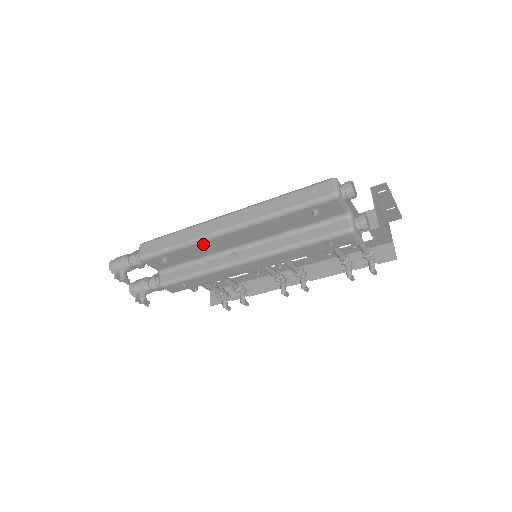
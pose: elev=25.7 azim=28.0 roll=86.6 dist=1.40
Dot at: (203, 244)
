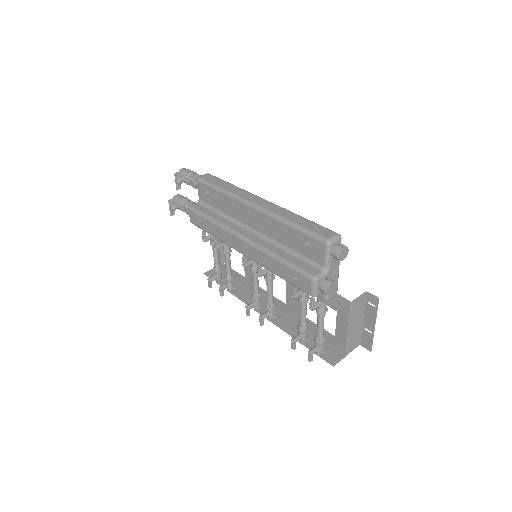
Dot at: (234, 202)
